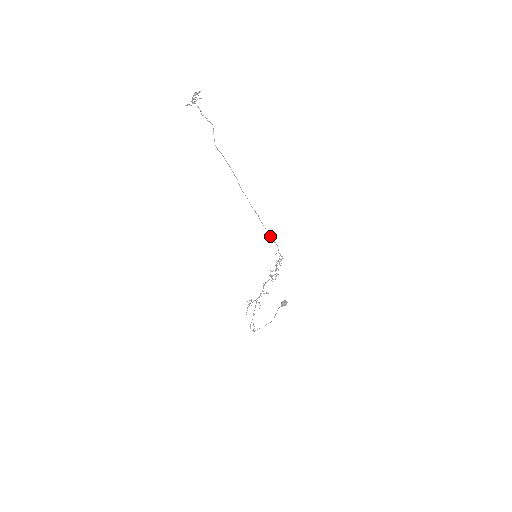
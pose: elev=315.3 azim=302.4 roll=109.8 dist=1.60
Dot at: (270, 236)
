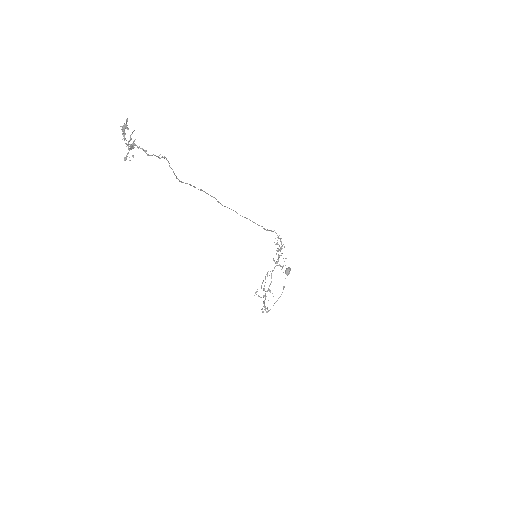
Dot at: (267, 230)
